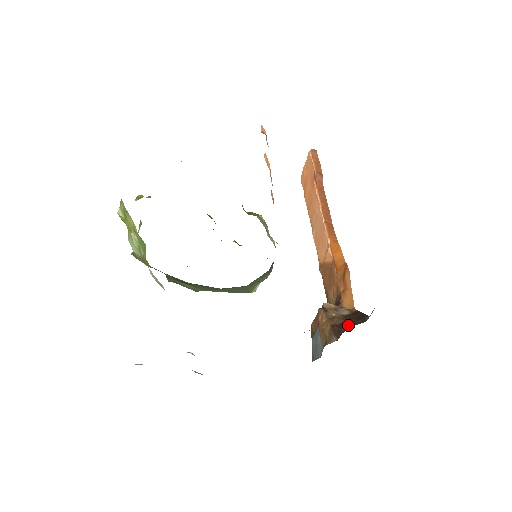
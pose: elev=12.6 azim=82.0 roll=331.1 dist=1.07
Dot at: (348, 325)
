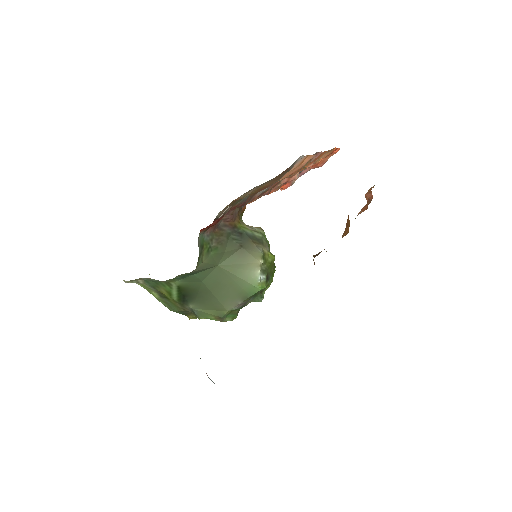
Dot at: occluded
